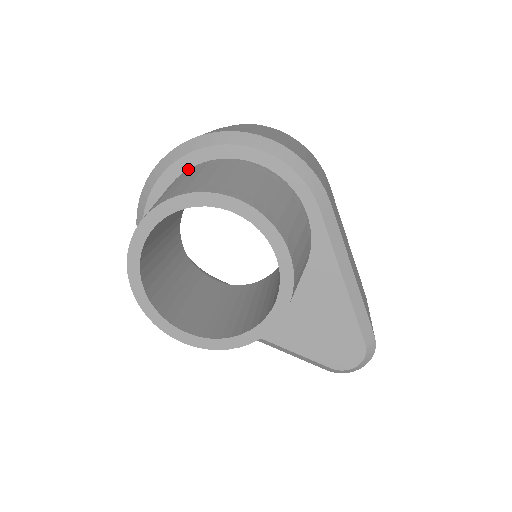
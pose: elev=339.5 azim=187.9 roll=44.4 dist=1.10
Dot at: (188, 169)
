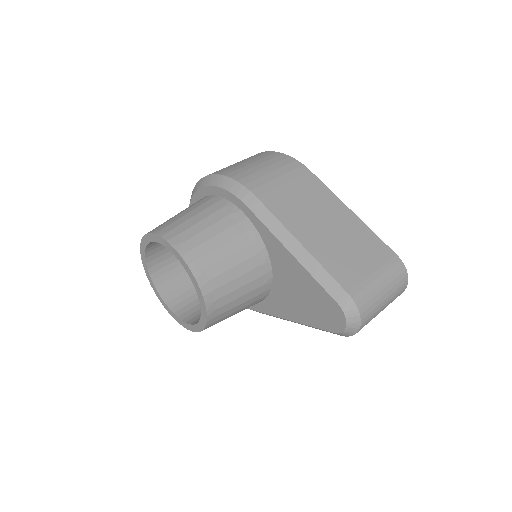
Dot at: occluded
